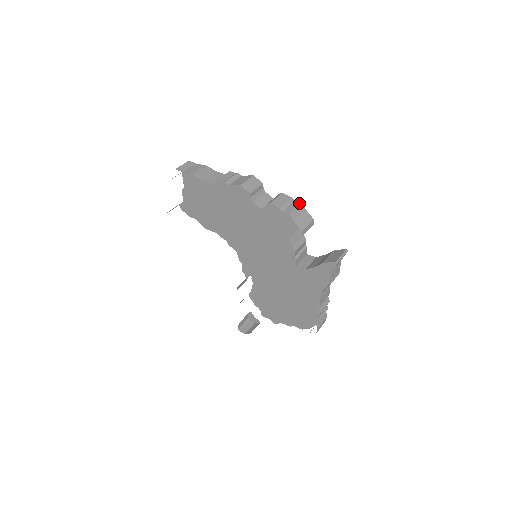
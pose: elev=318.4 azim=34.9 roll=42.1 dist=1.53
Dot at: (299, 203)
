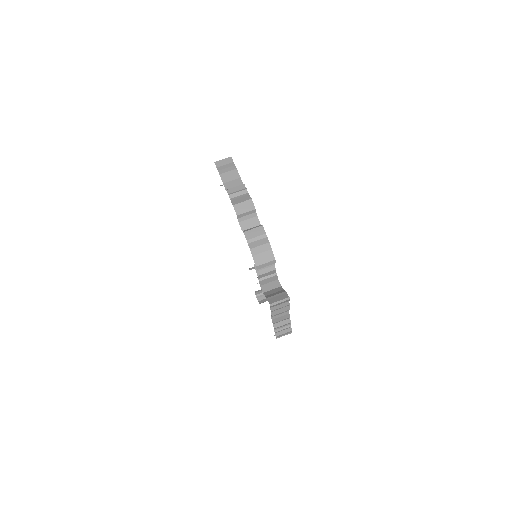
Dot at: (267, 242)
